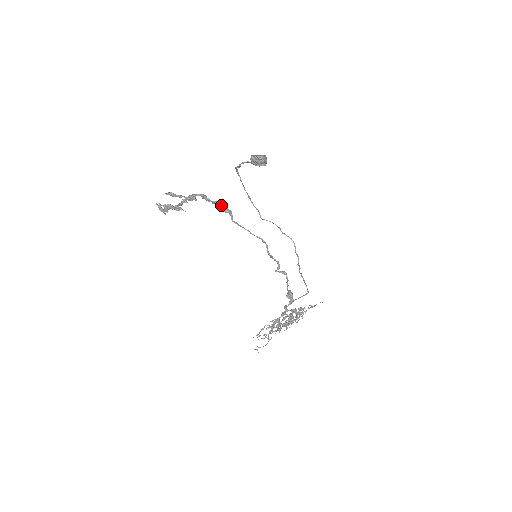
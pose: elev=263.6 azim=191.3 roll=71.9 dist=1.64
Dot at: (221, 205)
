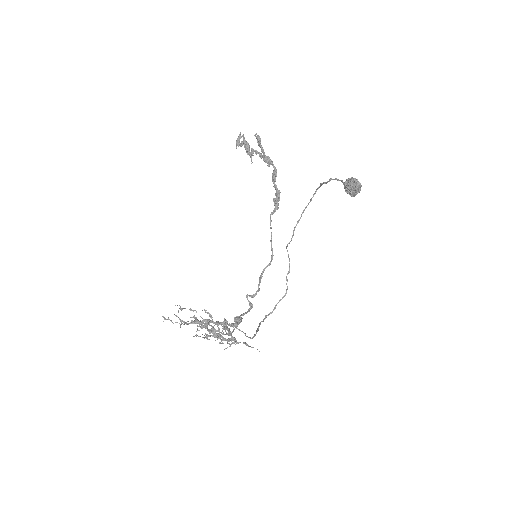
Dot at: (278, 195)
